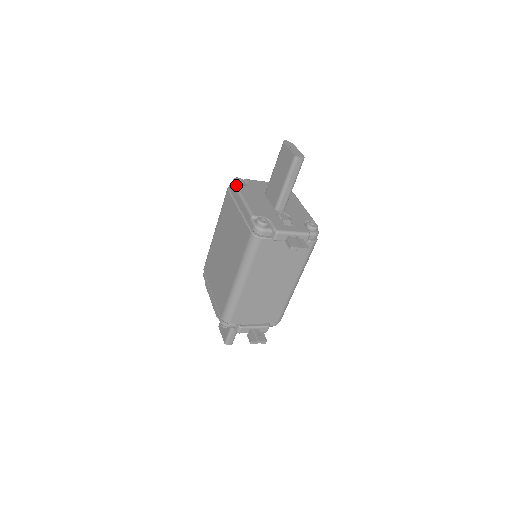
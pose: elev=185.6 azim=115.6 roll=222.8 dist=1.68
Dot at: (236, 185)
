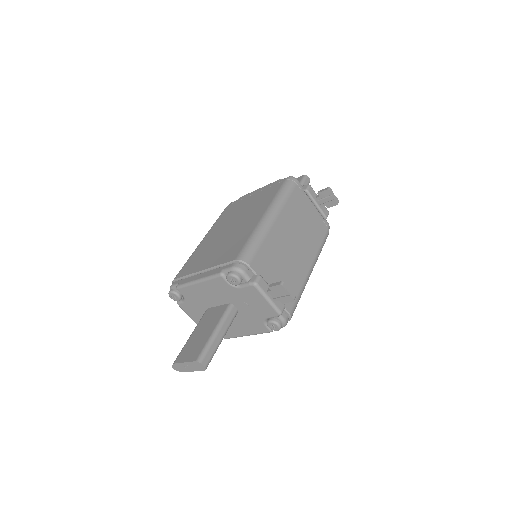
Dot at: occluded
